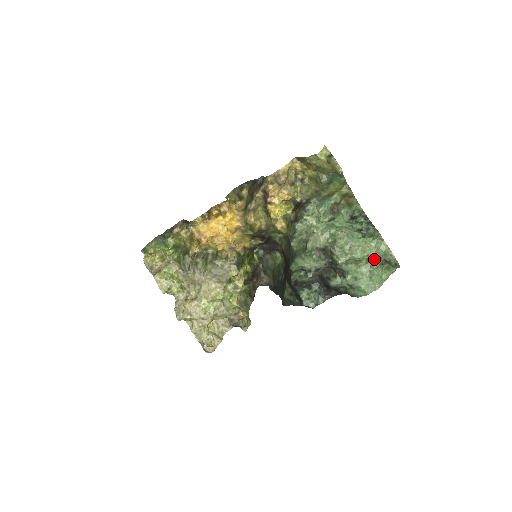
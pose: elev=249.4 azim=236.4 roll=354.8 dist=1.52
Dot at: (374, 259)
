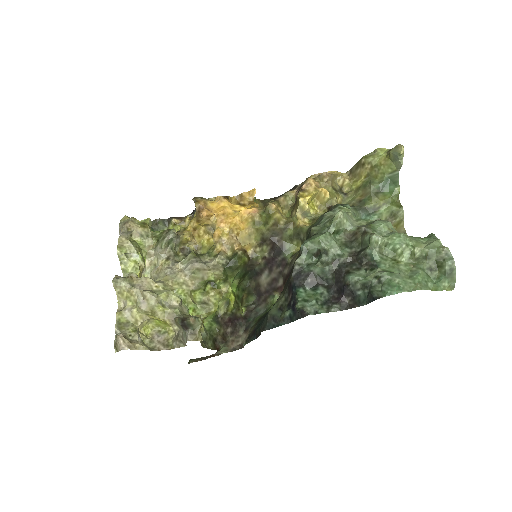
Dot at: (420, 258)
